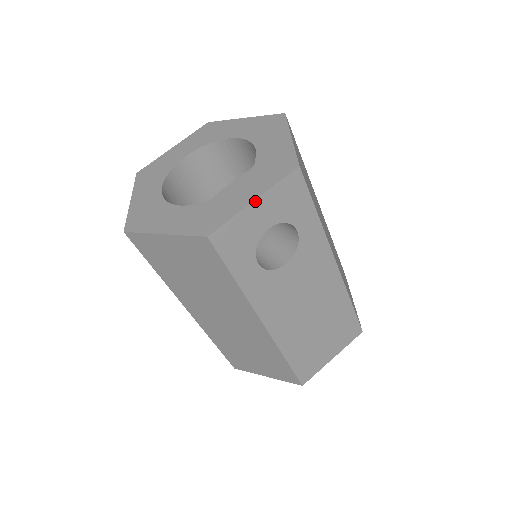
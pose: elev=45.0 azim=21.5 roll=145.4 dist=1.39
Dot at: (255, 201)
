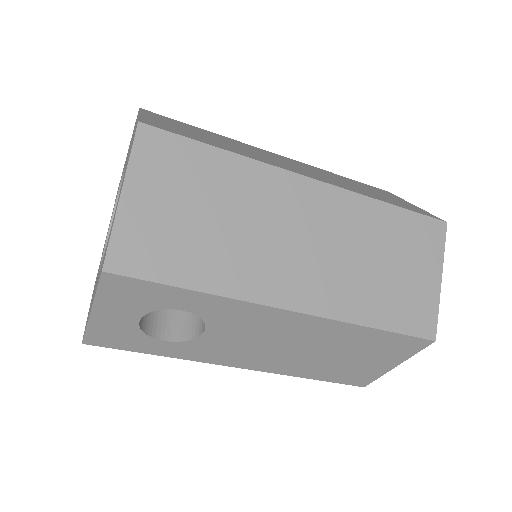
Dot at: (92, 311)
